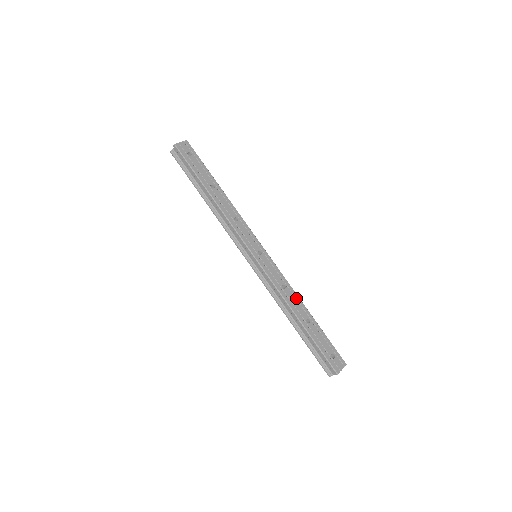
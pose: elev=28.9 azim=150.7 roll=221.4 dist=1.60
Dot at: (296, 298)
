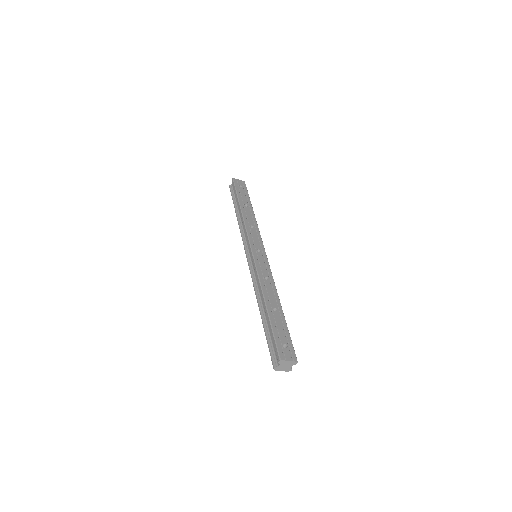
Dot at: (274, 291)
